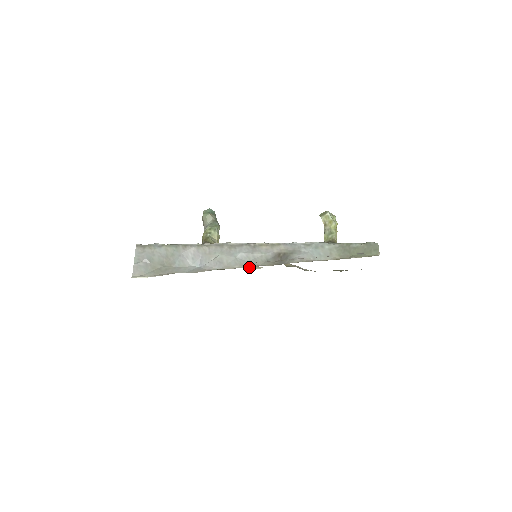
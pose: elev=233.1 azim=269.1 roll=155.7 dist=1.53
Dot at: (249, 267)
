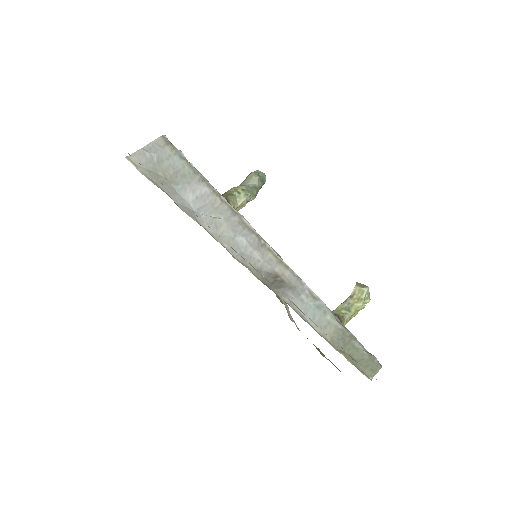
Dot at: (236, 258)
